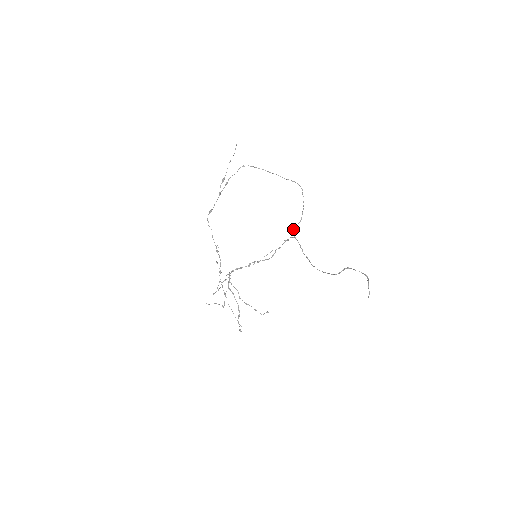
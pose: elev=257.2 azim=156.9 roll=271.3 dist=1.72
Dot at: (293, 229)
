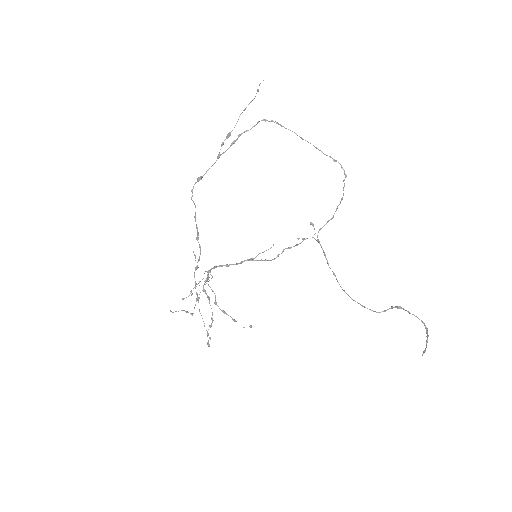
Dot at: (313, 224)
